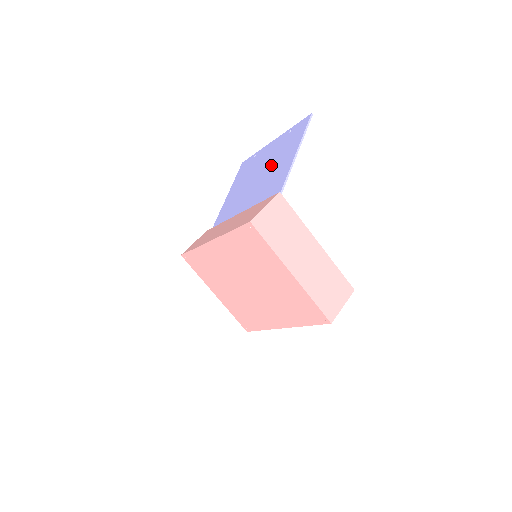
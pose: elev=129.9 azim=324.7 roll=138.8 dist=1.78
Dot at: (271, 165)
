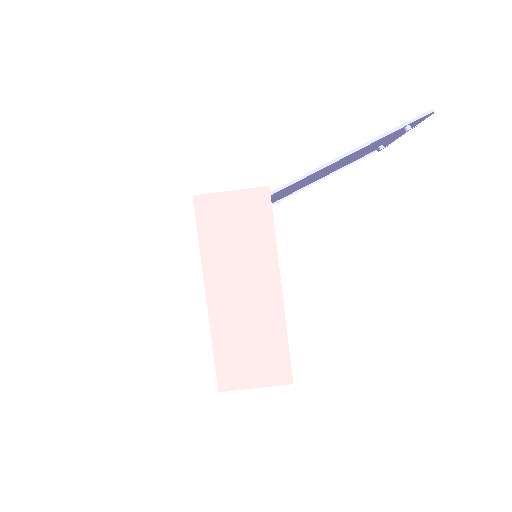
Dot at: (345, 158)
